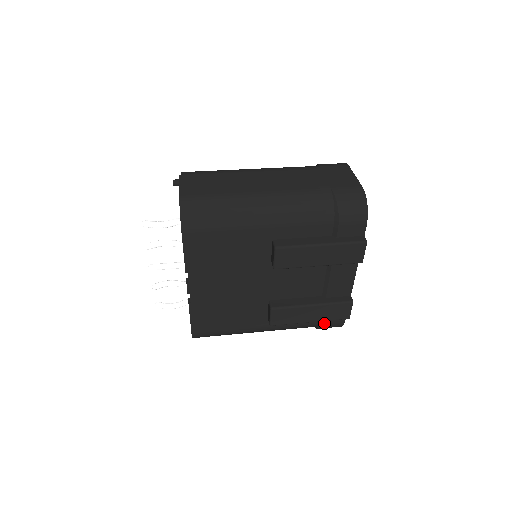
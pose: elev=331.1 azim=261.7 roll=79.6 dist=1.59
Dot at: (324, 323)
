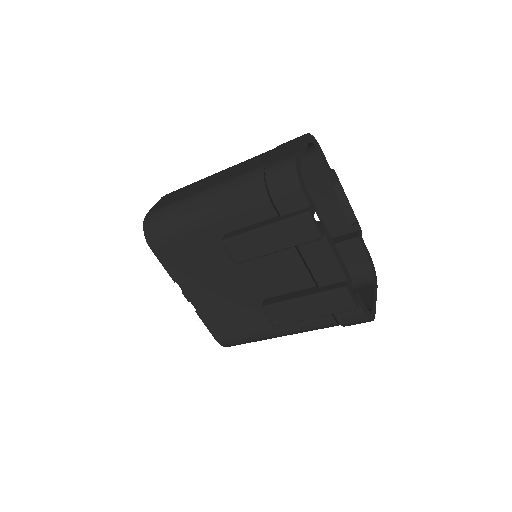
Dot at: (340, 318)
